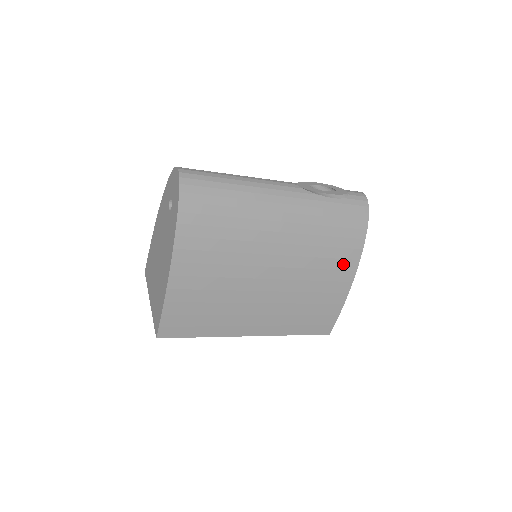
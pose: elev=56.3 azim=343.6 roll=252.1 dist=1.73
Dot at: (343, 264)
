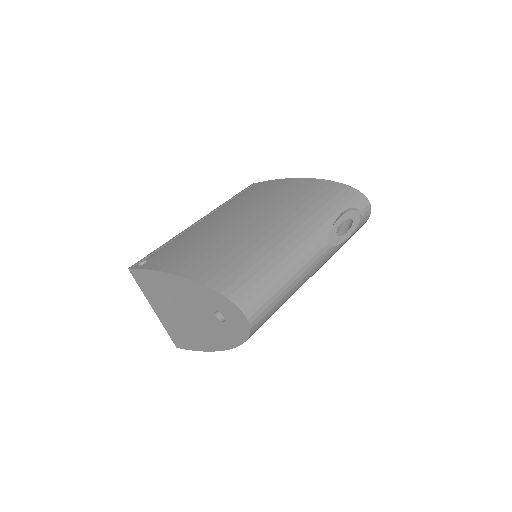
Dot at: occluded
